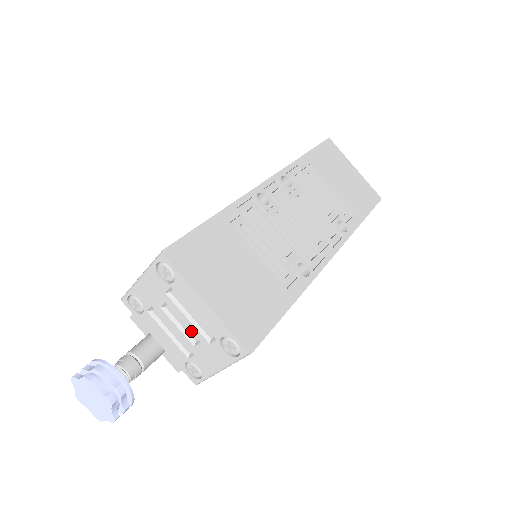
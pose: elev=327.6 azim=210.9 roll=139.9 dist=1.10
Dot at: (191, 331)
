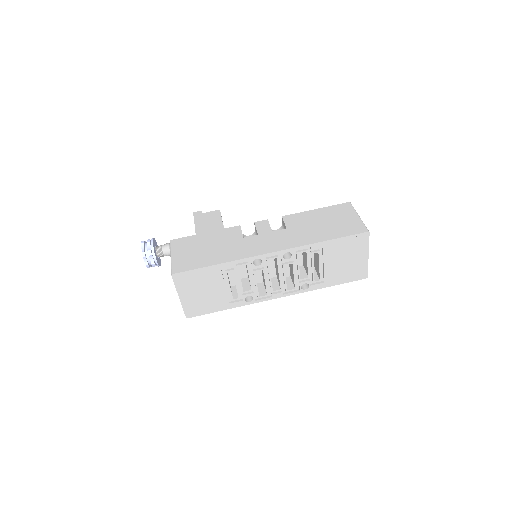
Dot at: occluded
